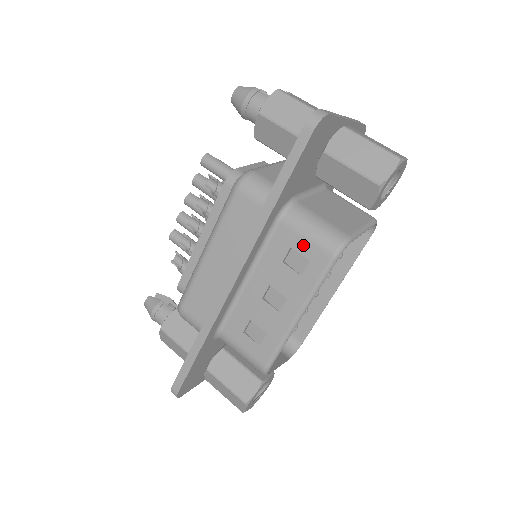
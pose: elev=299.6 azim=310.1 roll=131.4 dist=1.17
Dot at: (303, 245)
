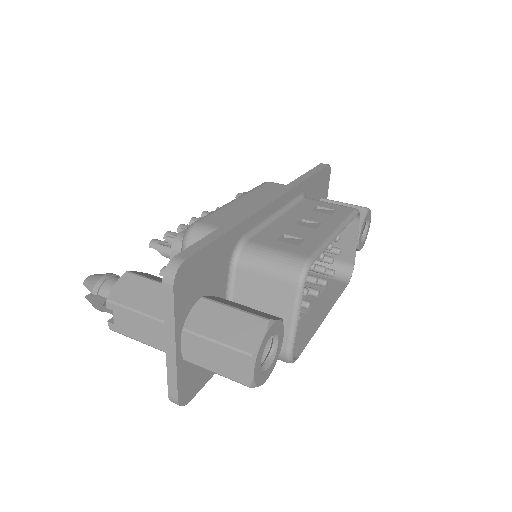
Dot at: (328, 205)
